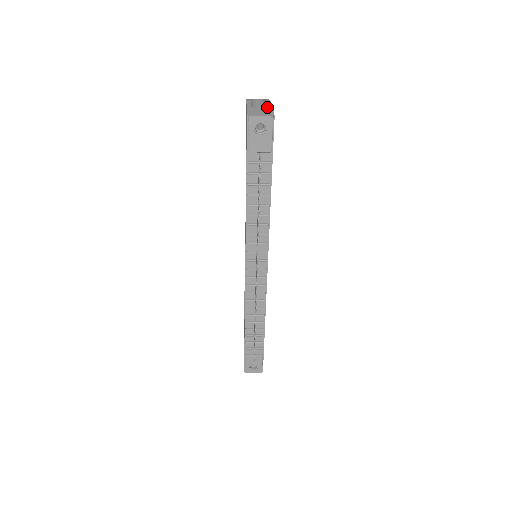
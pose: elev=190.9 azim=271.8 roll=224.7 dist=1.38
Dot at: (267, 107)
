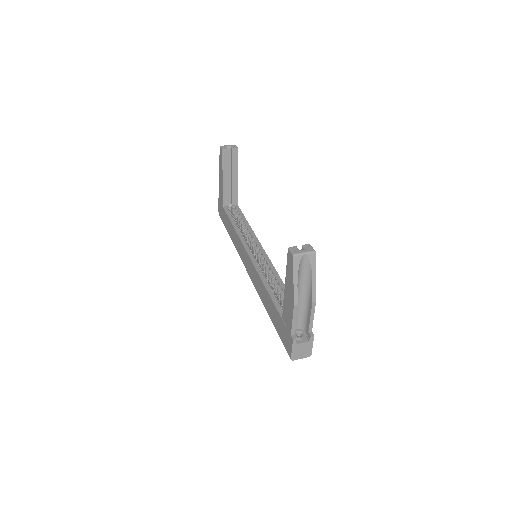
Dot at: (310, 321)
